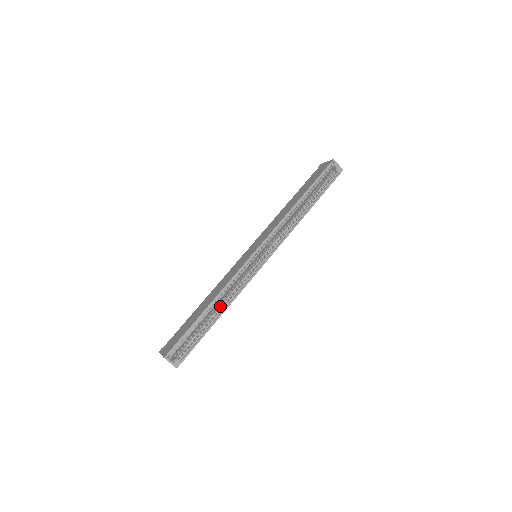
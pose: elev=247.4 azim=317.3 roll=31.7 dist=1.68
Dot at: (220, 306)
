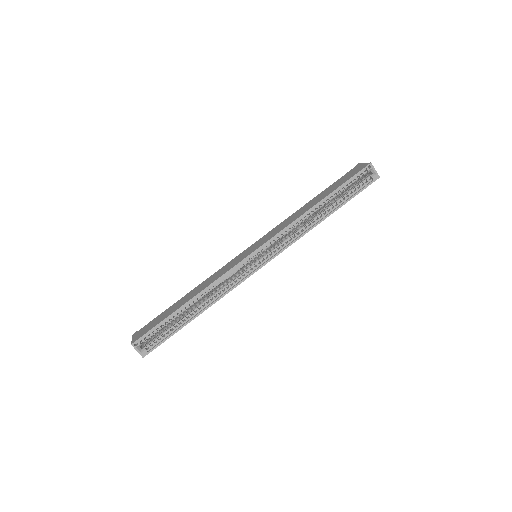
Dot at: occluded
